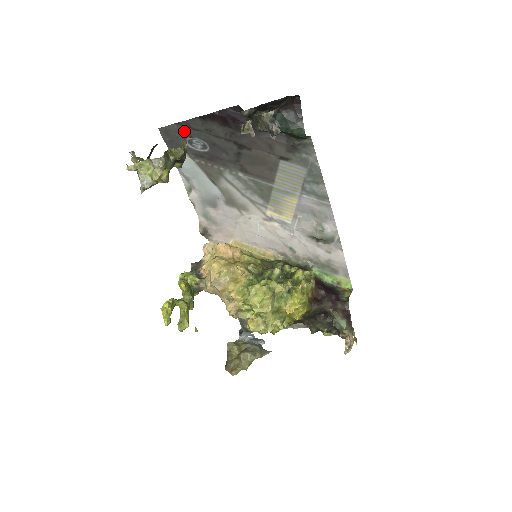
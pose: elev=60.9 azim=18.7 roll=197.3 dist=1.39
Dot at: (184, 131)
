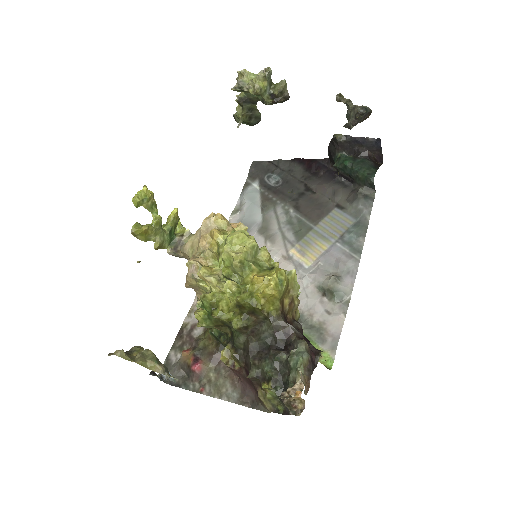
Dot at: (271, 168)
